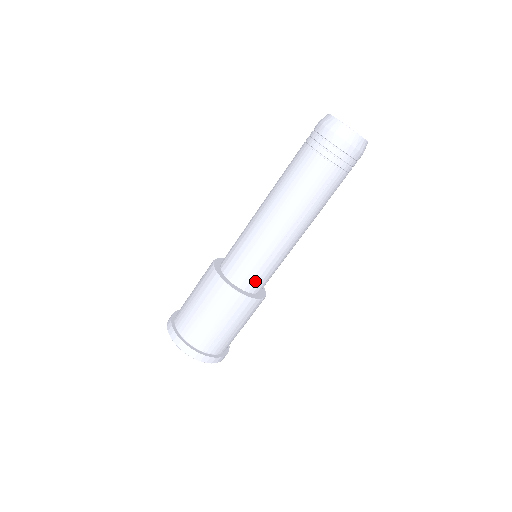
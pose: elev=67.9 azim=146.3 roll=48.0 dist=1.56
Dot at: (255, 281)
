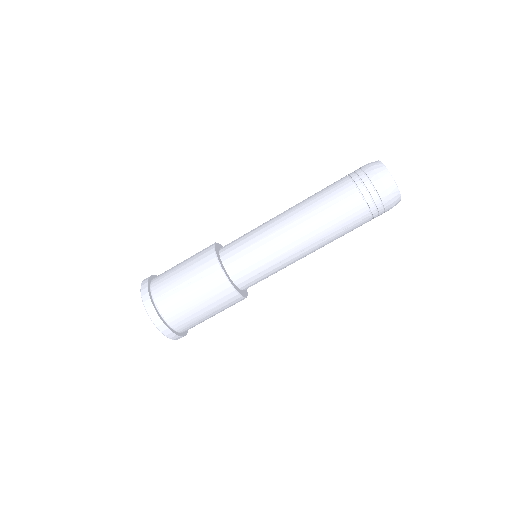
Dot at: (236, 259)
